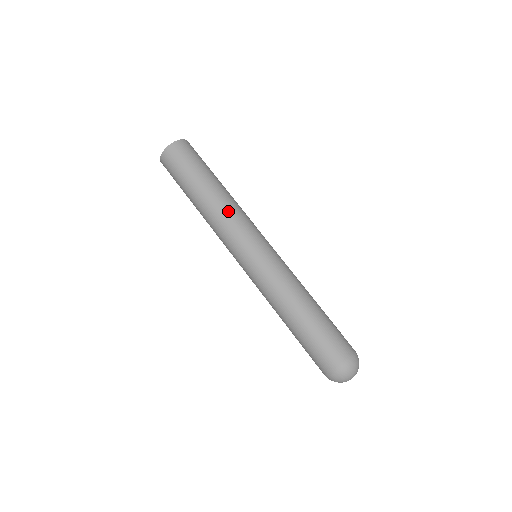
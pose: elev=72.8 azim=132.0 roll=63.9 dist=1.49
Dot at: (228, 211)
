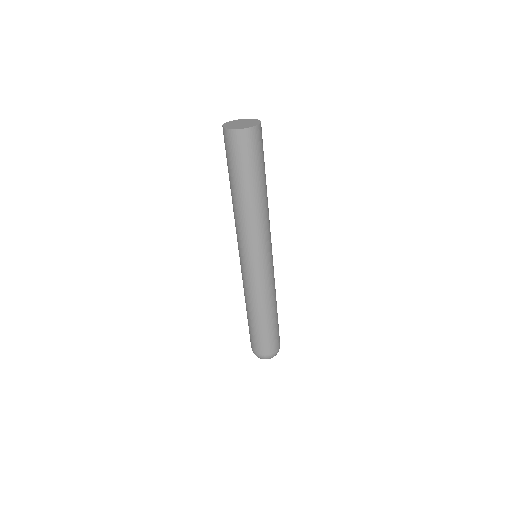
Dot at: (259, 222)
